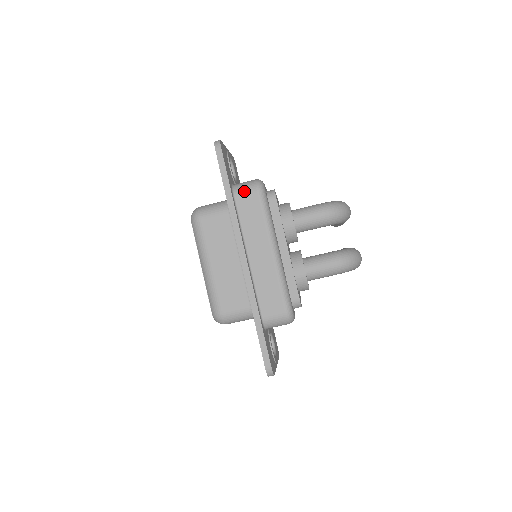
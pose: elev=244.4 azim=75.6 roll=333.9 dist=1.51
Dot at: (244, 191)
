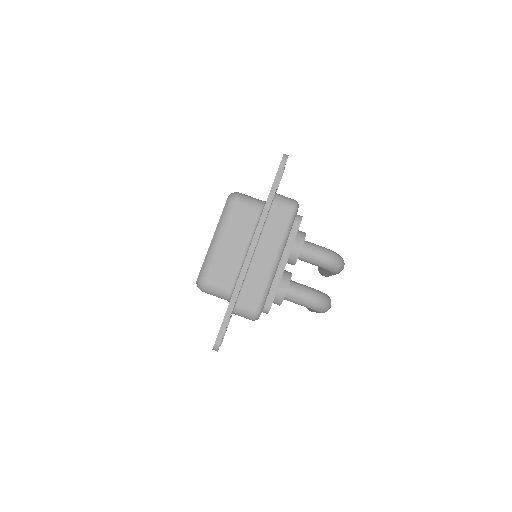
Dot at: (282, 202)
